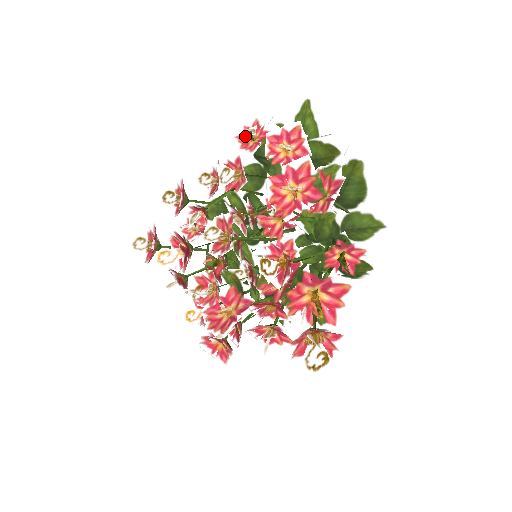
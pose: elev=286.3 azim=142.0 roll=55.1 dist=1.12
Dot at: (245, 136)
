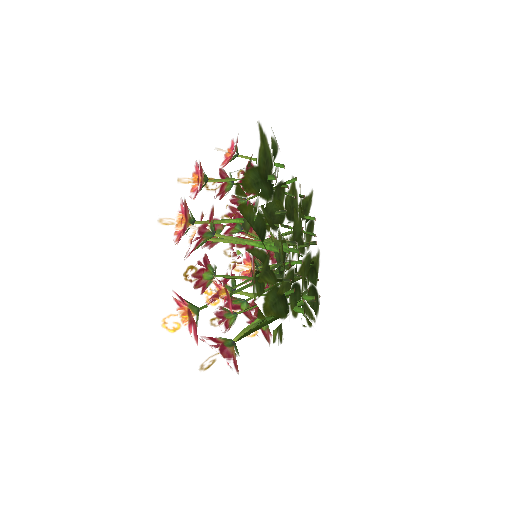
Dot at: occluded
